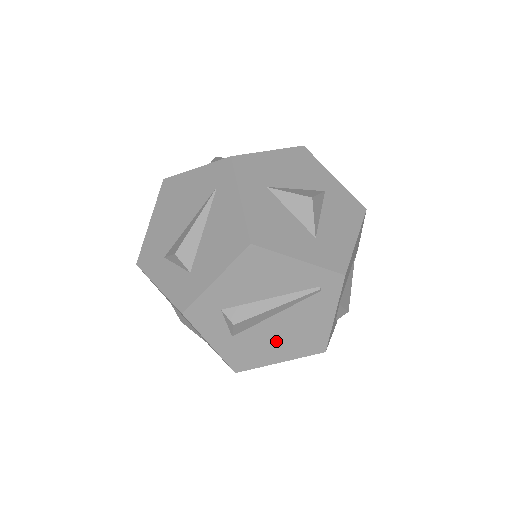
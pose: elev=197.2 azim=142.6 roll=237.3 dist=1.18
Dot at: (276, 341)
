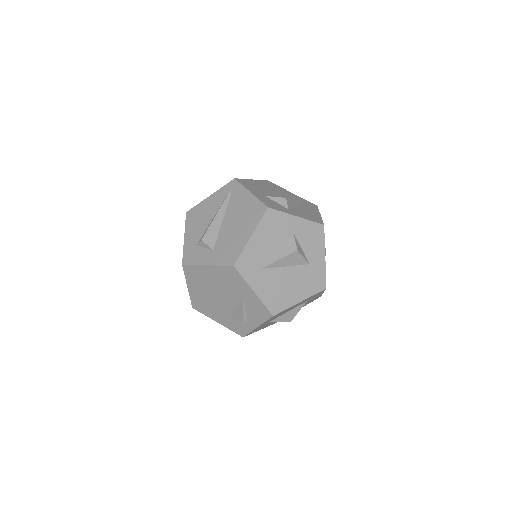
Dot at: (236, 230)
